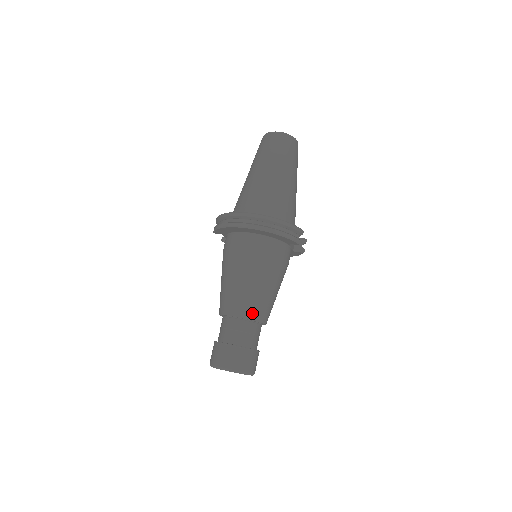
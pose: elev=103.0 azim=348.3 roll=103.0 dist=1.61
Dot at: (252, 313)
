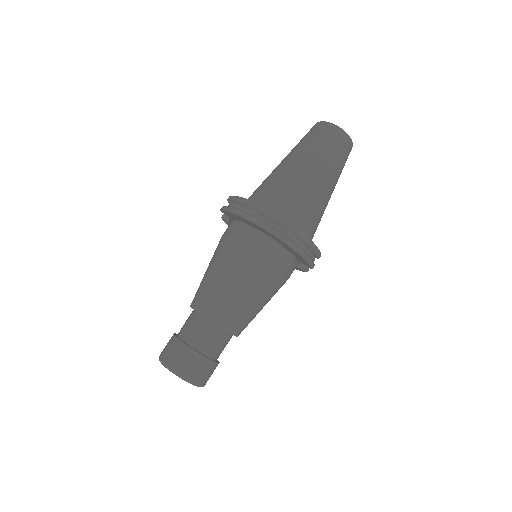
Dot at: (231, 324)
